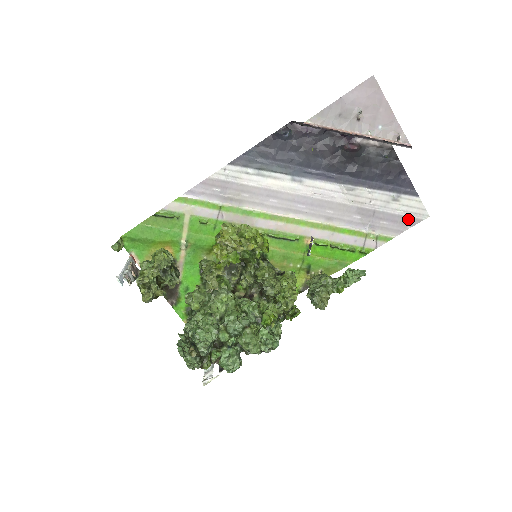
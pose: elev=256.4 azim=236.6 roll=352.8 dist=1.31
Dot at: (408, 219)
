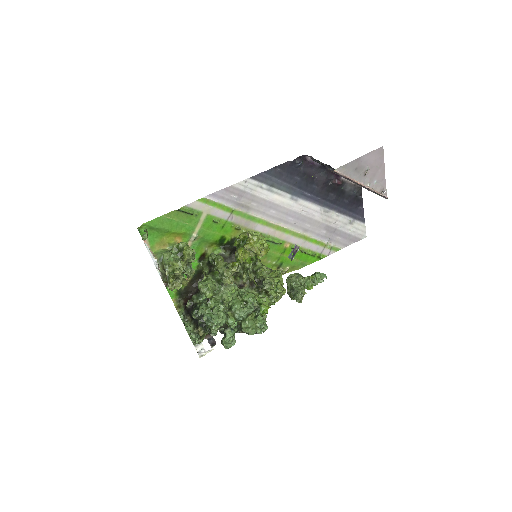
Dot at: (354, 237)
